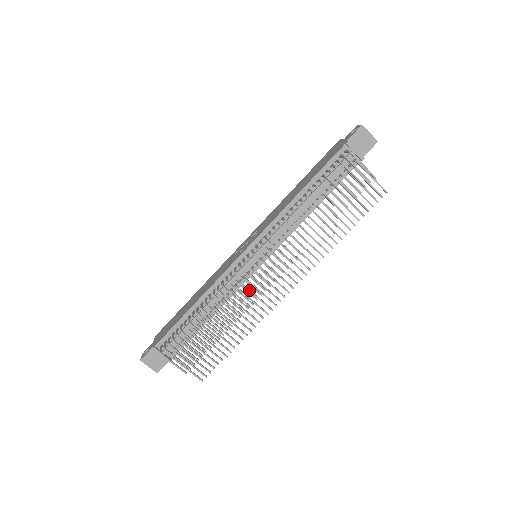
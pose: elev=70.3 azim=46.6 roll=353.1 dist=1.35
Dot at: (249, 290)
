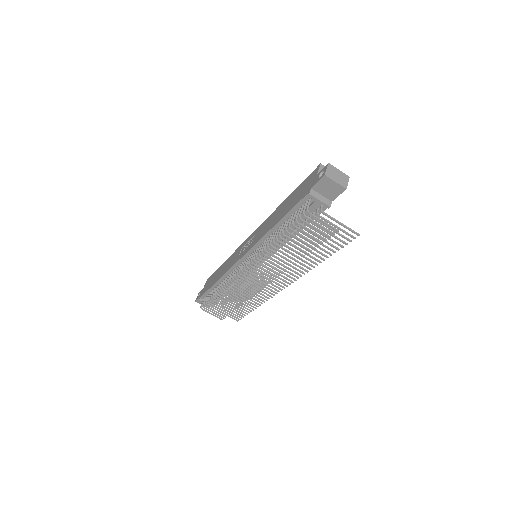
Dot at: occluded
